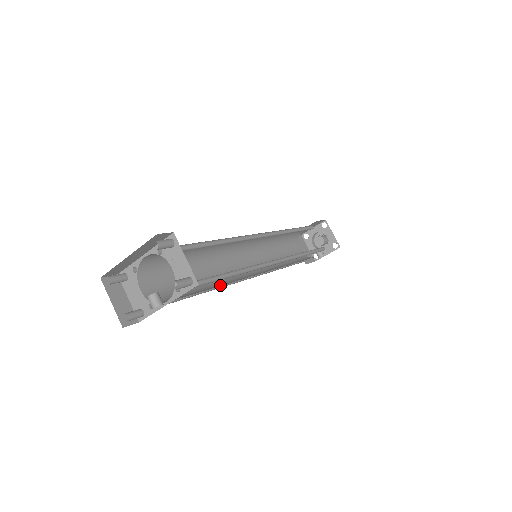
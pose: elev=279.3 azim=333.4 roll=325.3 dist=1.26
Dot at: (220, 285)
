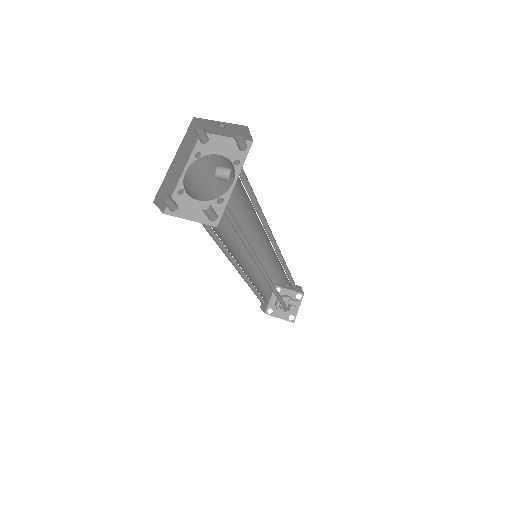
Dot at: occluded
